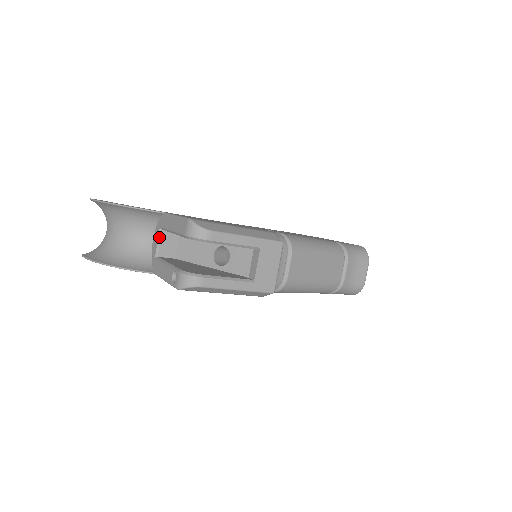
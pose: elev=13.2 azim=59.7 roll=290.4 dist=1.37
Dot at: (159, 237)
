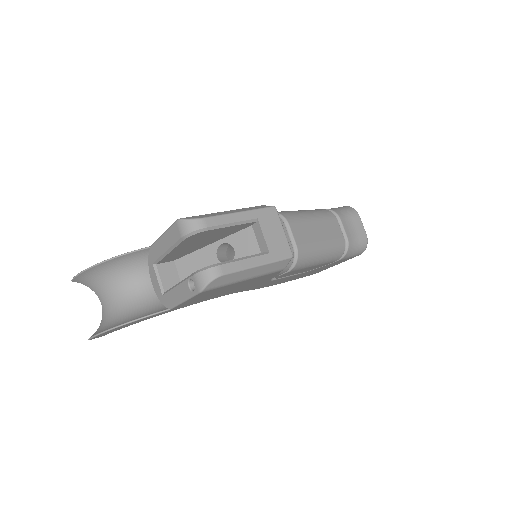
Dot at: (156, 273)
